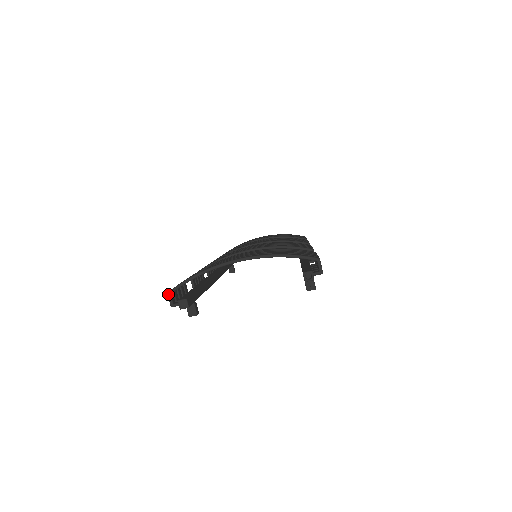
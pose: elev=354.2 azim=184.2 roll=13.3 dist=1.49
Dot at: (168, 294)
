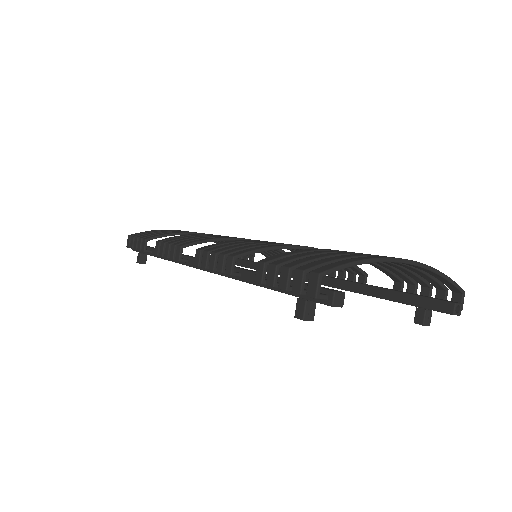
Dot at: (320, 276)
